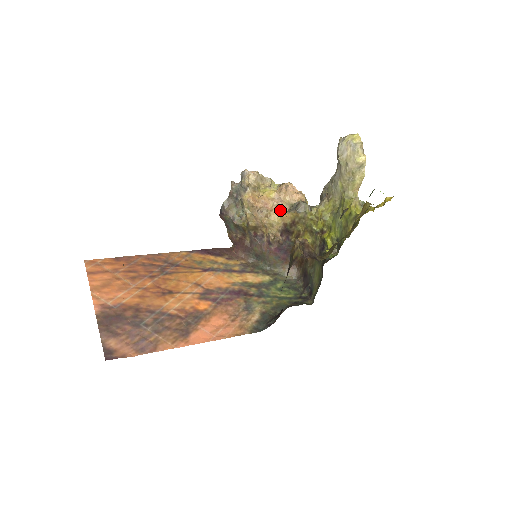
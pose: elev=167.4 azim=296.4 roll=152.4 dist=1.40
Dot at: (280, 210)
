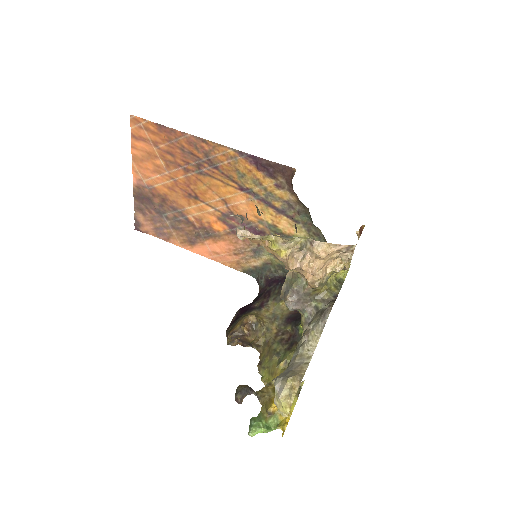
Dot at: occluded
